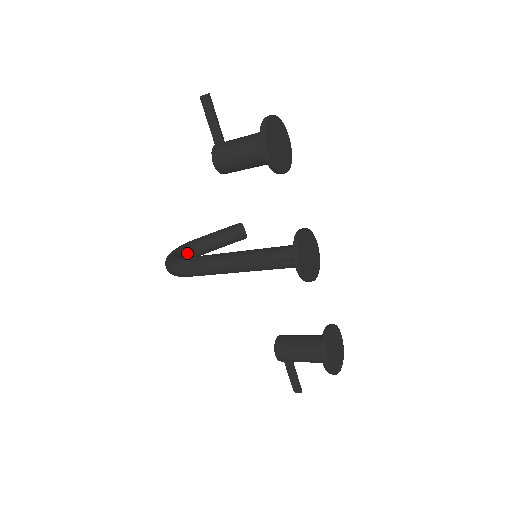
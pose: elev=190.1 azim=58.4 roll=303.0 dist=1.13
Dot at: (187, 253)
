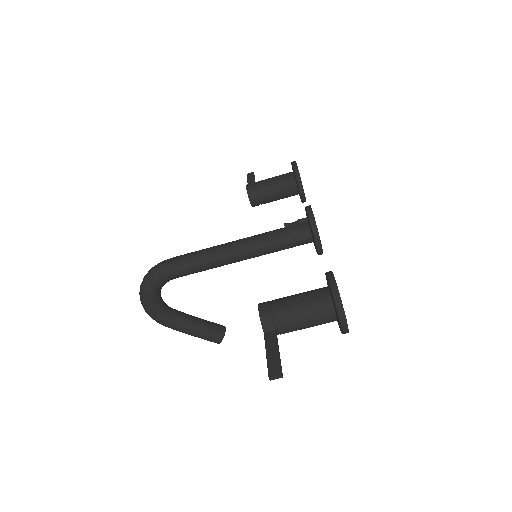
Dot at: (163, 301)
